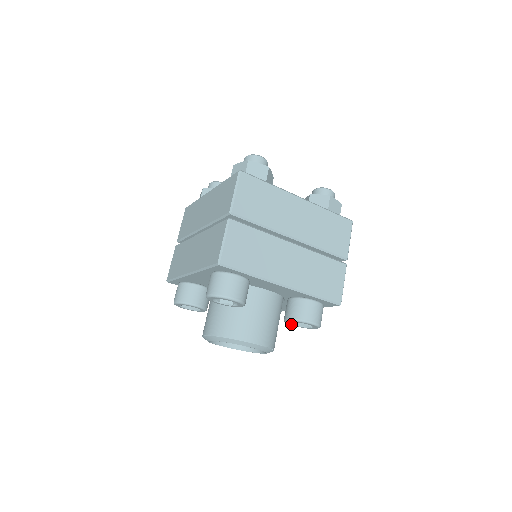
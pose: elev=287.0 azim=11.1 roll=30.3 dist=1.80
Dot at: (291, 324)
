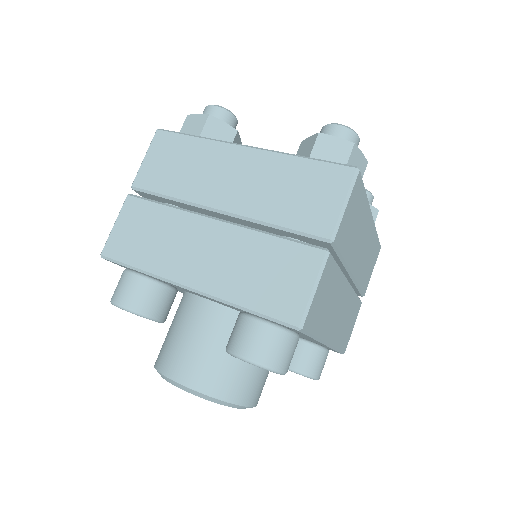
Dot at: occluded
